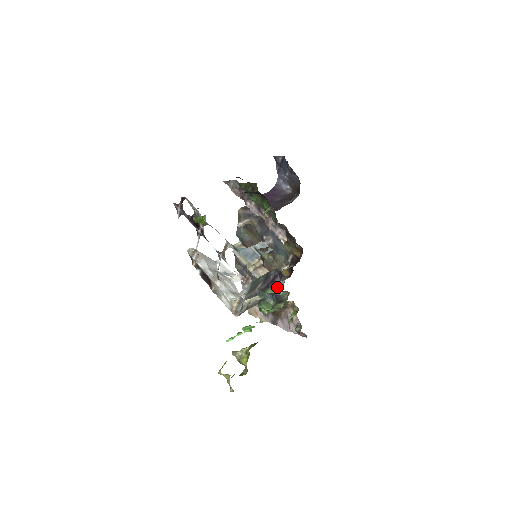
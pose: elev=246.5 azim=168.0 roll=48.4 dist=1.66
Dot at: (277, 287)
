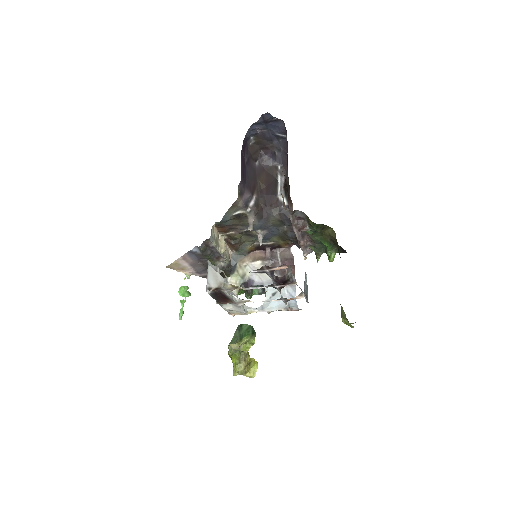
Dot at: occluded
